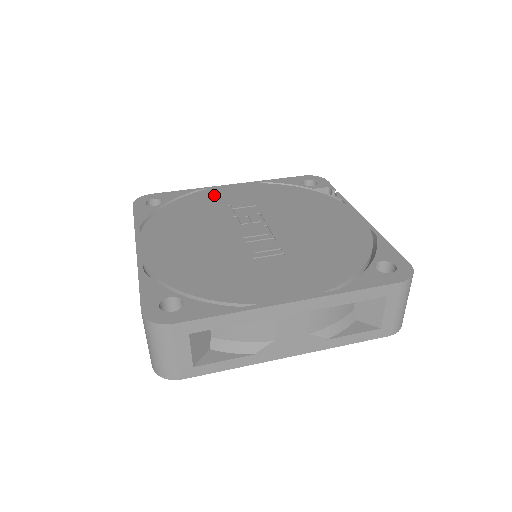
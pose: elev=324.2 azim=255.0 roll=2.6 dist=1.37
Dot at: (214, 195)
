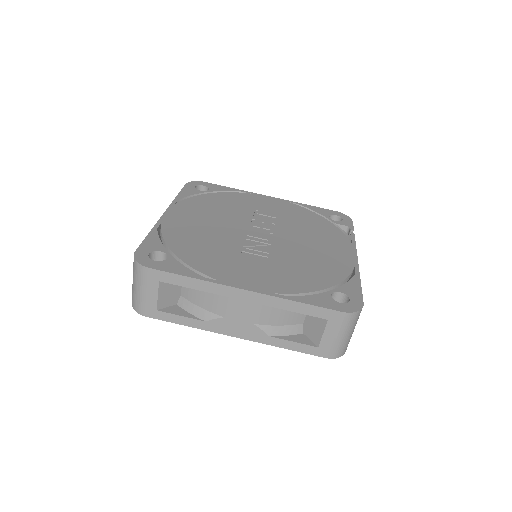
Dot at: (251, 199)
